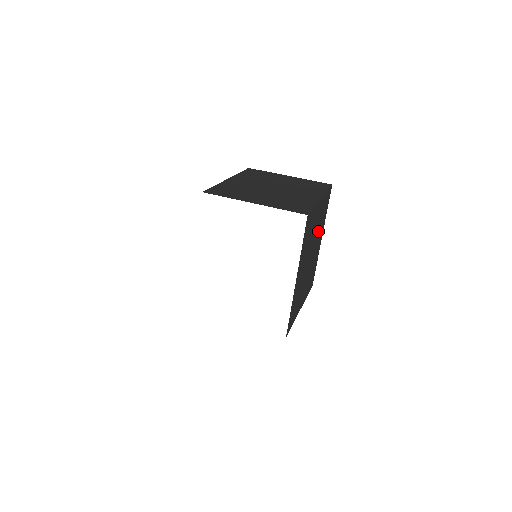
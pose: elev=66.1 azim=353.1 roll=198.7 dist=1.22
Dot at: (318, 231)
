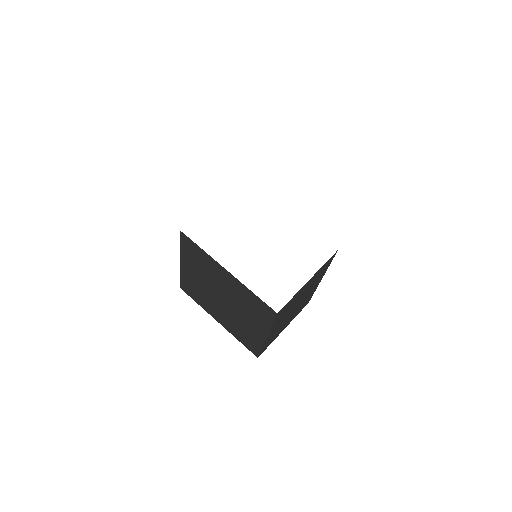
Dot at: occluded
